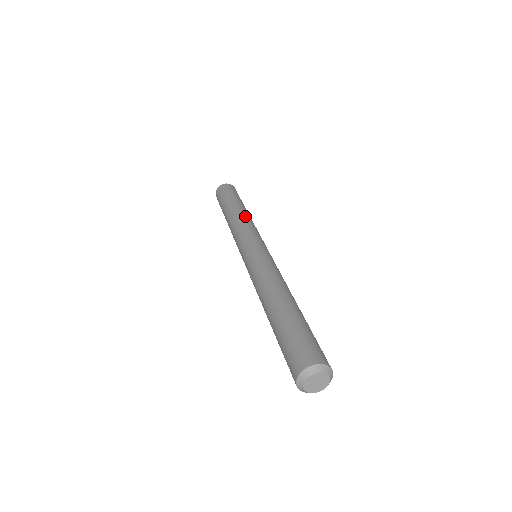
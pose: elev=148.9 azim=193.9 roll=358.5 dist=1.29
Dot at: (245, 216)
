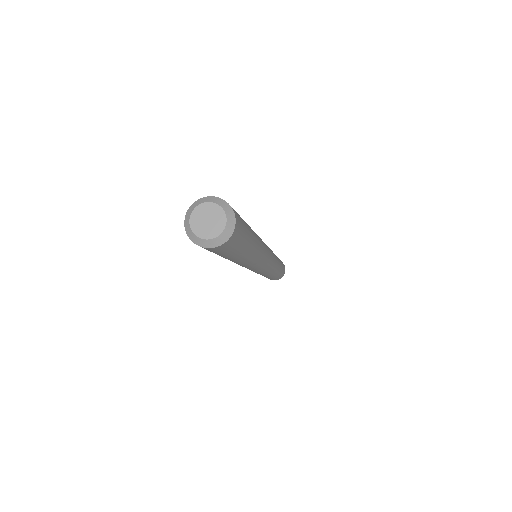
Dot at: occluded
